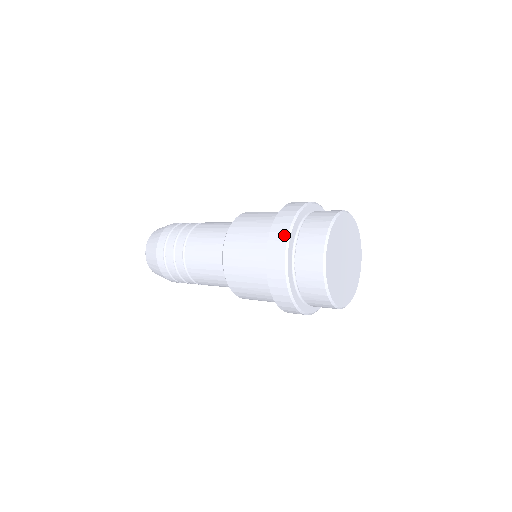
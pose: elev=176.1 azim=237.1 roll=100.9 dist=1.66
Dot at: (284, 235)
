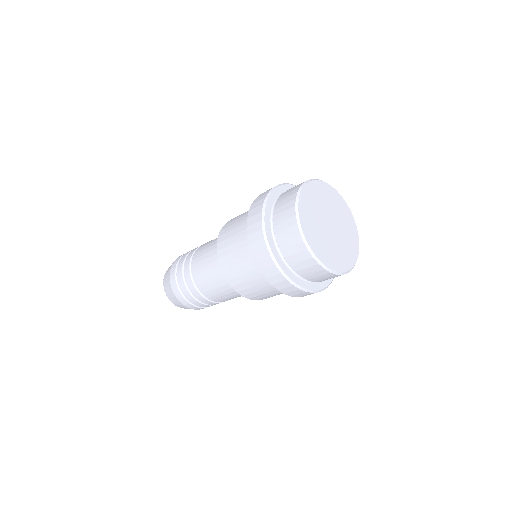
Dot at: (265, 253)
